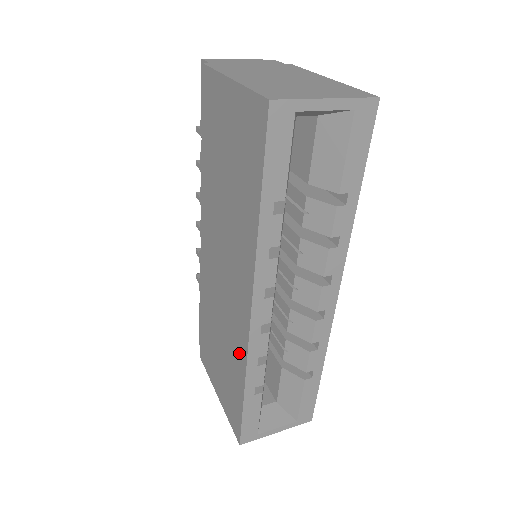
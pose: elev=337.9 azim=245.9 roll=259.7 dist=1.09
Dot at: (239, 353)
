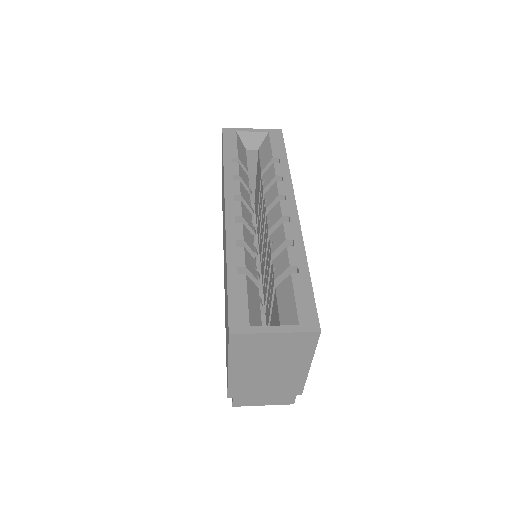
Dot at: occluded
